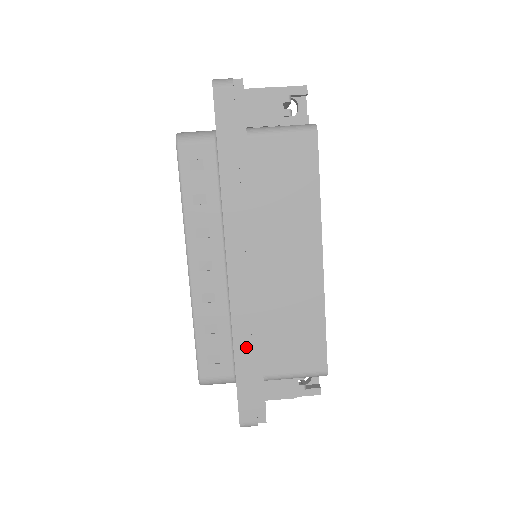
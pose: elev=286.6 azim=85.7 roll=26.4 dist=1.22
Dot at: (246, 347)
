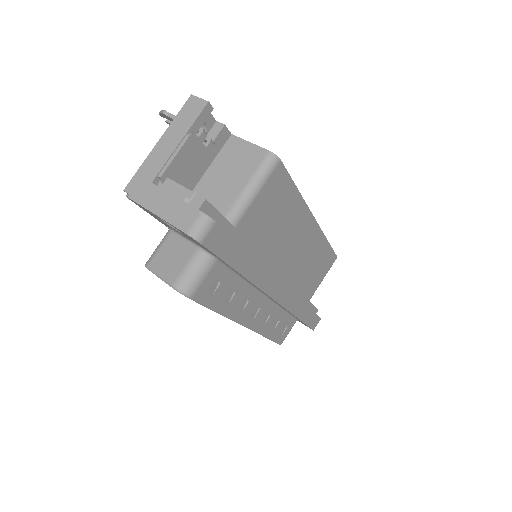
Dot at: (303, 309)
